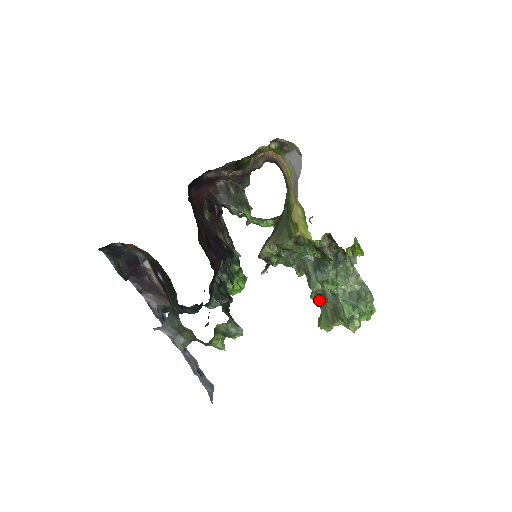
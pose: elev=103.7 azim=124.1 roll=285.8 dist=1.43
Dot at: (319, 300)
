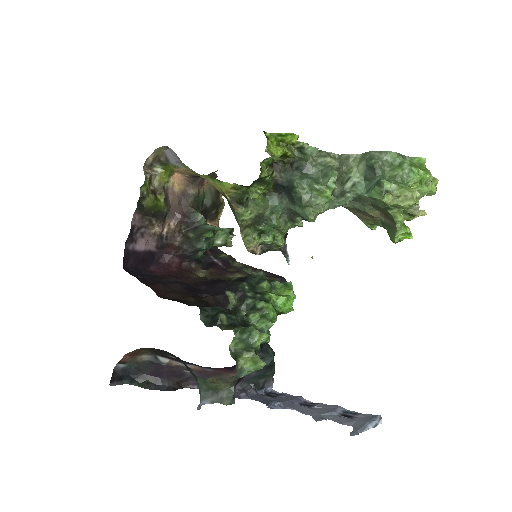
Dot at: (371, 222)
